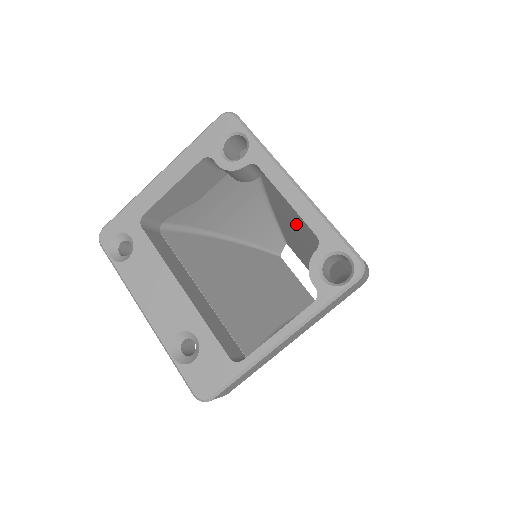
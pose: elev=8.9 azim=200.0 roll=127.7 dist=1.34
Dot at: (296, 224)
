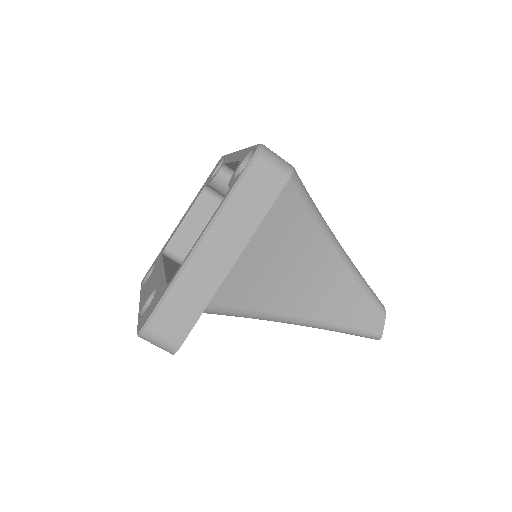
Dot at: occluded
